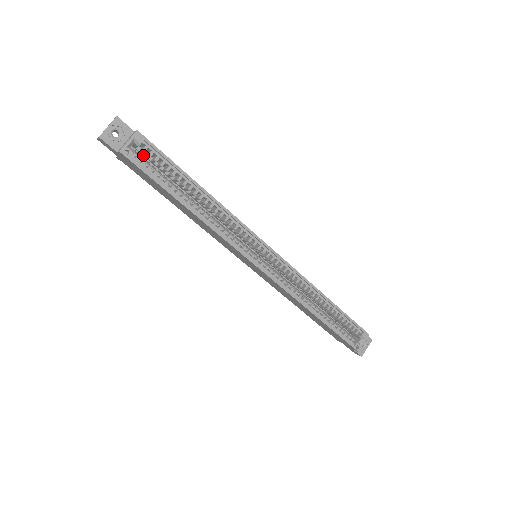
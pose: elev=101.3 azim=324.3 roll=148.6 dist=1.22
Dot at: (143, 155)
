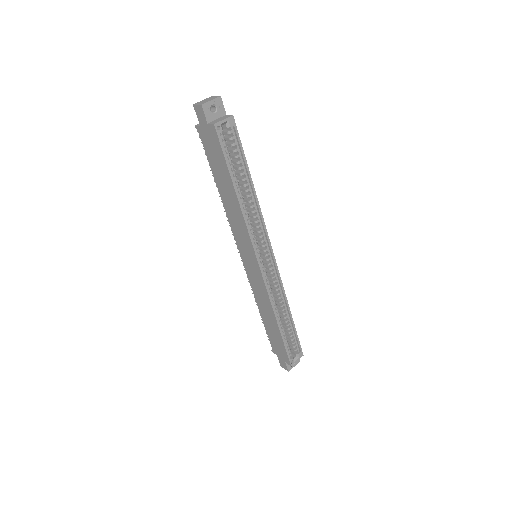
Dot at: occluded
